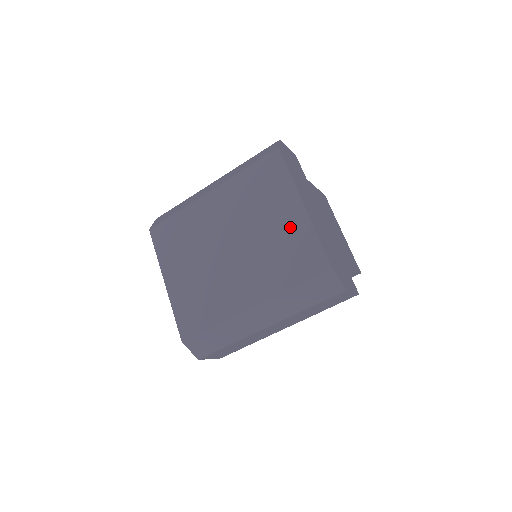
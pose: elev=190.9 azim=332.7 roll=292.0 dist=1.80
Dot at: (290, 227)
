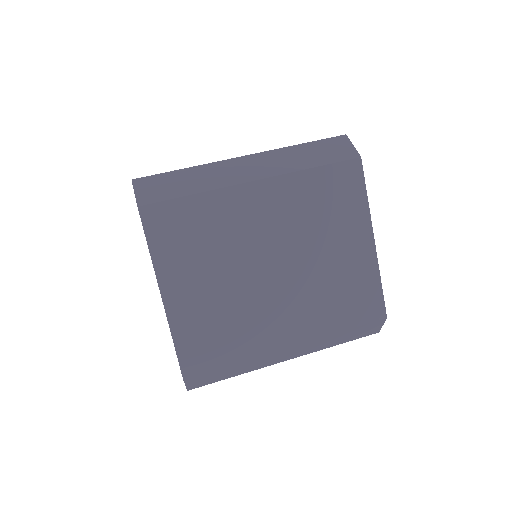
Dot at: (354, 263)
